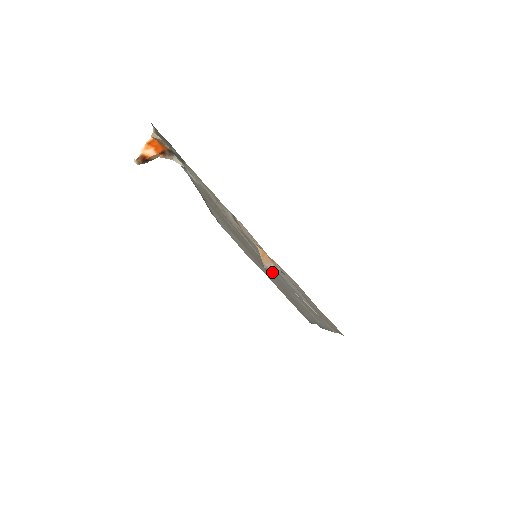
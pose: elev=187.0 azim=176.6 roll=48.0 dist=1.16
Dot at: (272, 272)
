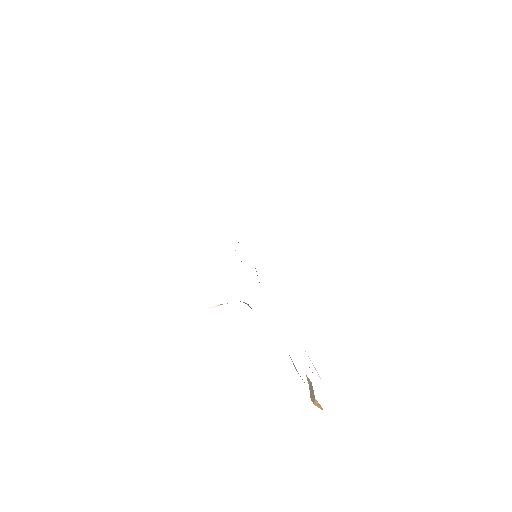
Dot at: occluded
